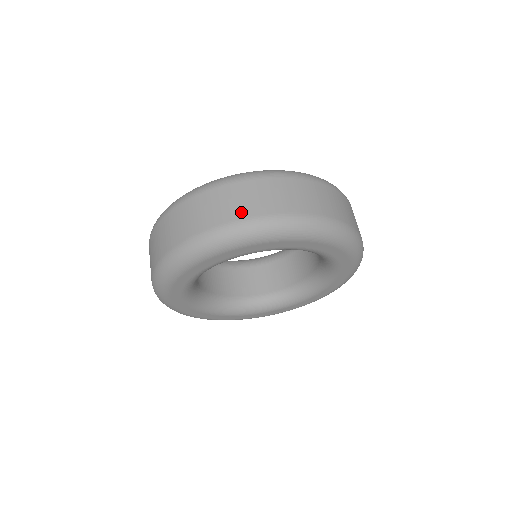
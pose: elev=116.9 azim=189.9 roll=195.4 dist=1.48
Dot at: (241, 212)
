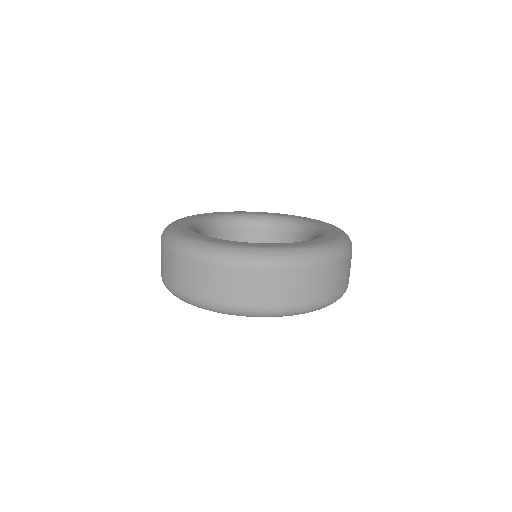
Dot at: (243, 299)
